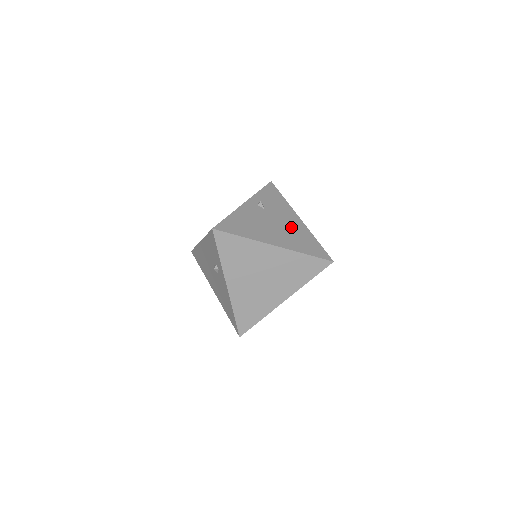
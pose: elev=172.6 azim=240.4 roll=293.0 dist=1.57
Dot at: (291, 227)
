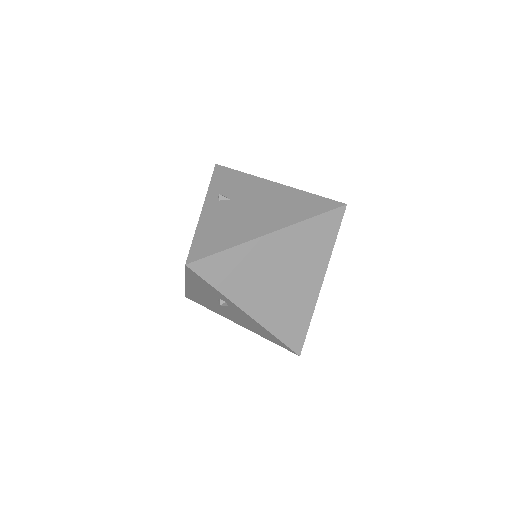
Dot at: (272, 199)
